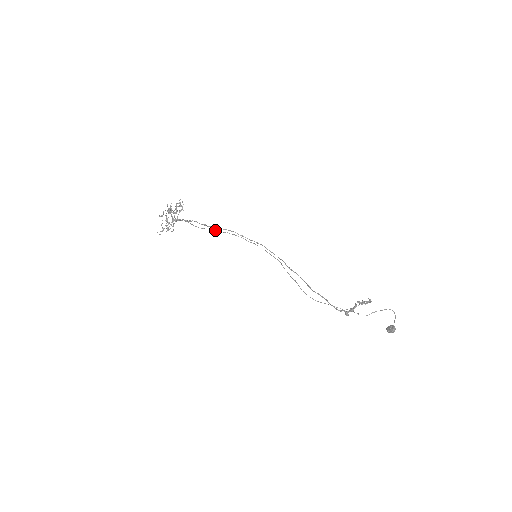
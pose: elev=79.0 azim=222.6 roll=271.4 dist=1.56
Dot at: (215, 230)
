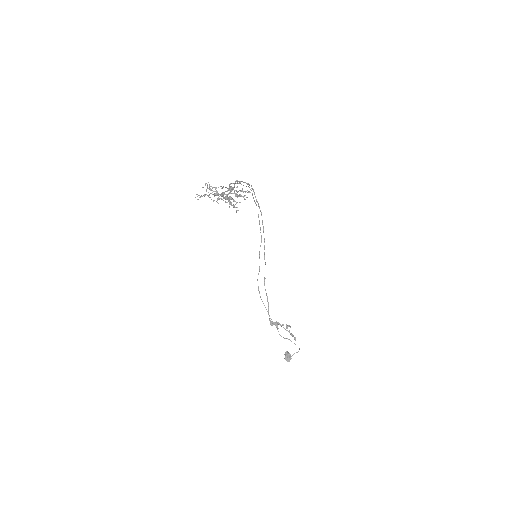
Dot at: (240, 183)
